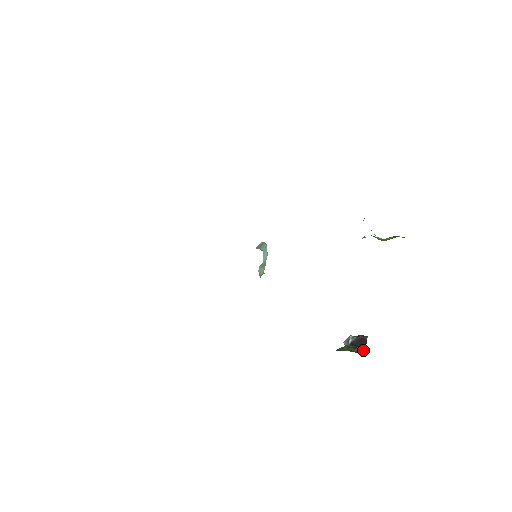
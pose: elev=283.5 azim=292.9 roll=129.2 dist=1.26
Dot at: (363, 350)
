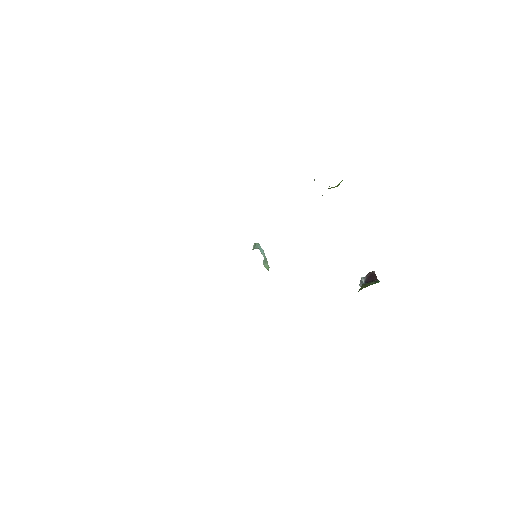
Dot at: (376, 281)
